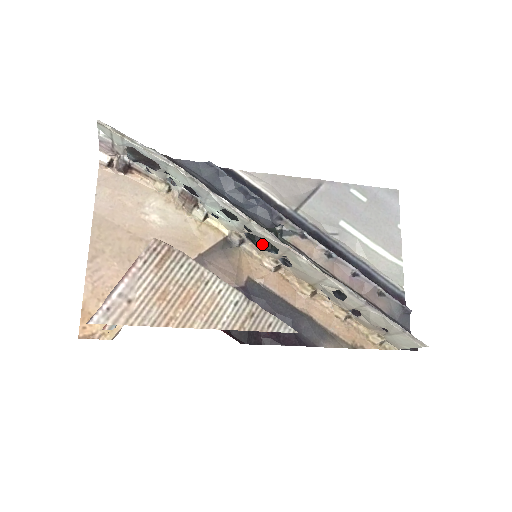
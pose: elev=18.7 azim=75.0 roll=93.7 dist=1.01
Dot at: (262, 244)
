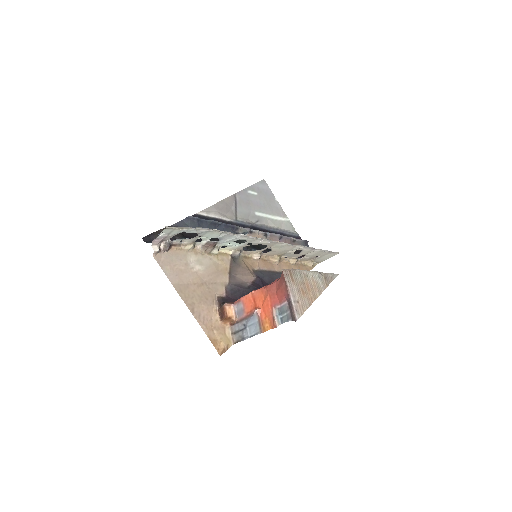
Dot at: (247, 248)
